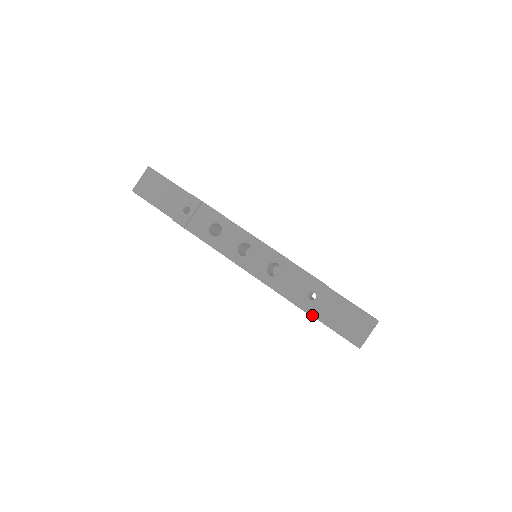
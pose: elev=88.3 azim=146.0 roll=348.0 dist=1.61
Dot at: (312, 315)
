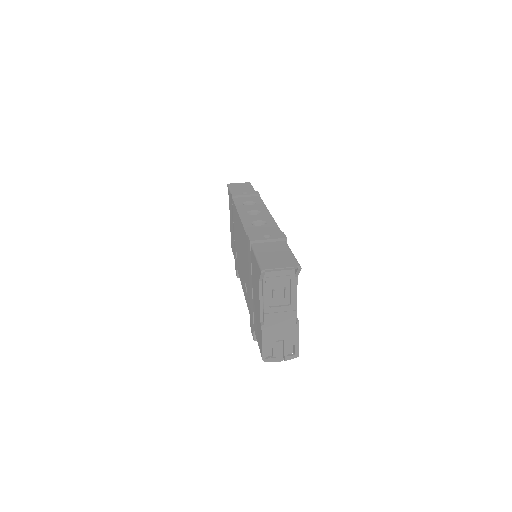
Dot at: (252, 245)
